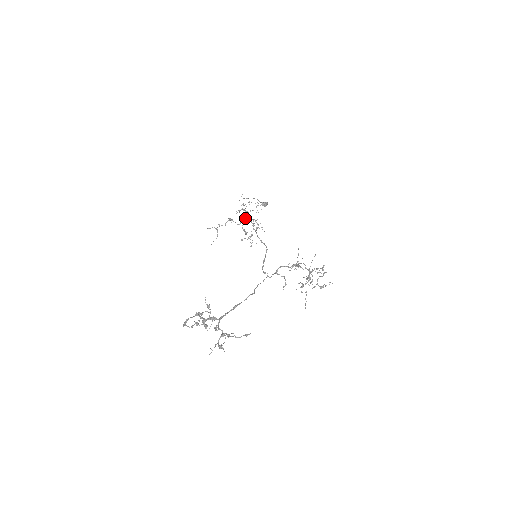
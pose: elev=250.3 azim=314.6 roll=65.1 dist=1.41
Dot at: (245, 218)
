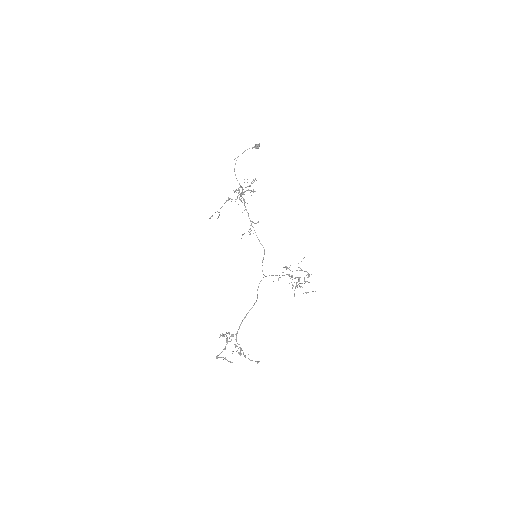
Dot at: (242, 192)
